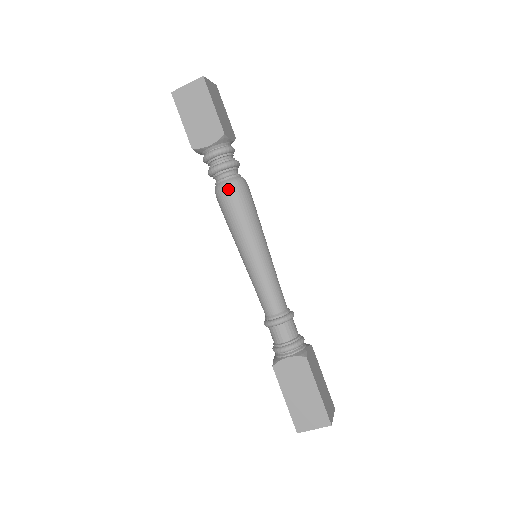
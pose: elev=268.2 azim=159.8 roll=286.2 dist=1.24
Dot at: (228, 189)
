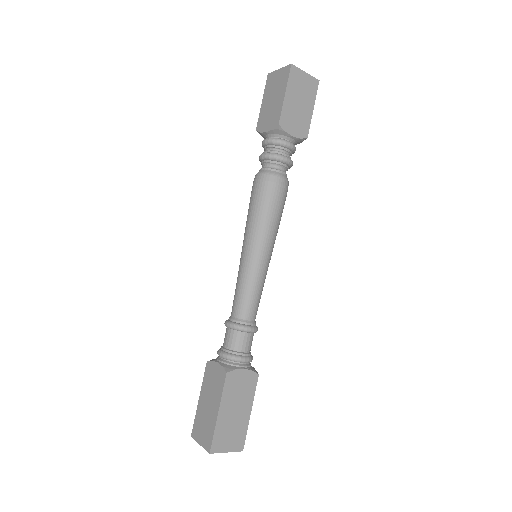
Dot at: (258, 179)
